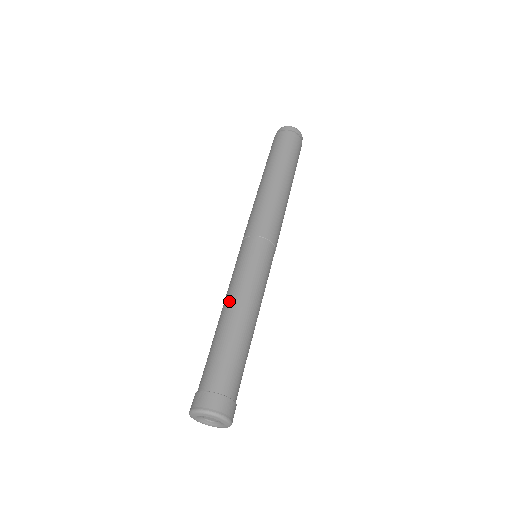
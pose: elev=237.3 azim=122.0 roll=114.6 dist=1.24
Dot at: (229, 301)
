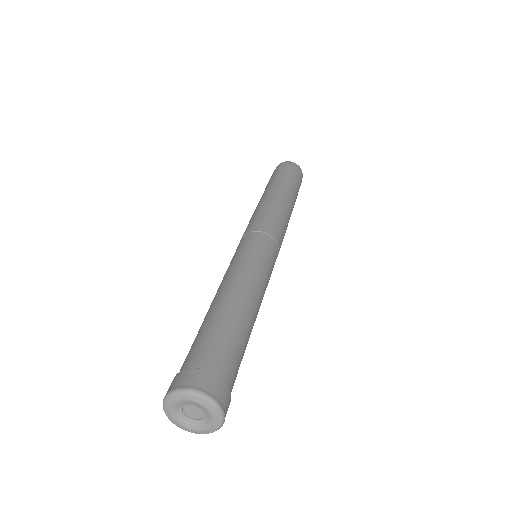
Dot at: (233, 282)
